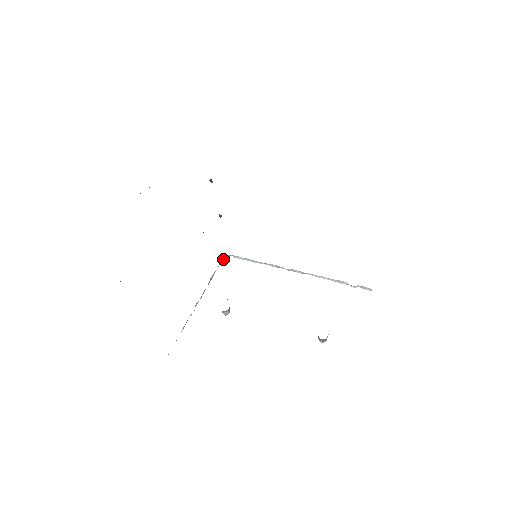
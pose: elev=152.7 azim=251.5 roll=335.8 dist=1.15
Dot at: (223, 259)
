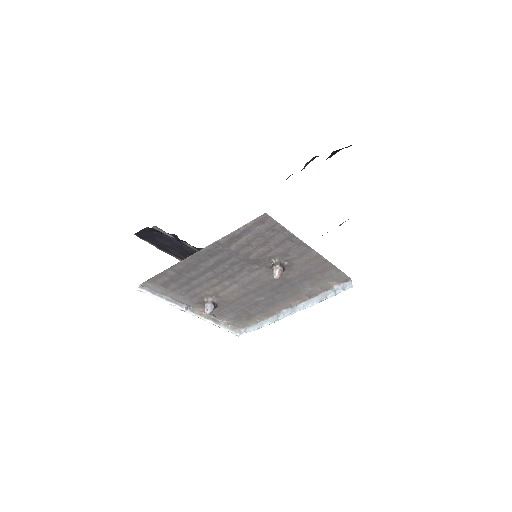
Dot at: (236, 333)
